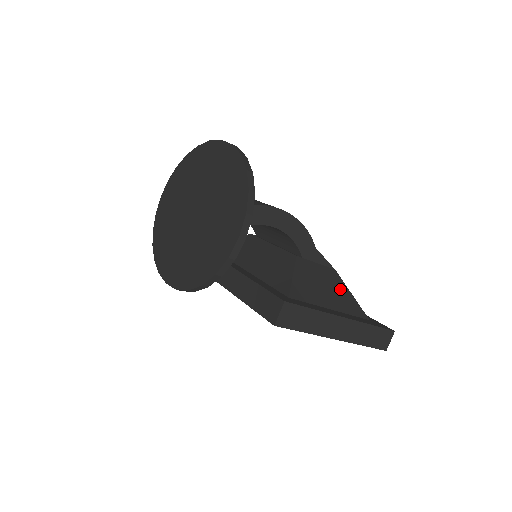
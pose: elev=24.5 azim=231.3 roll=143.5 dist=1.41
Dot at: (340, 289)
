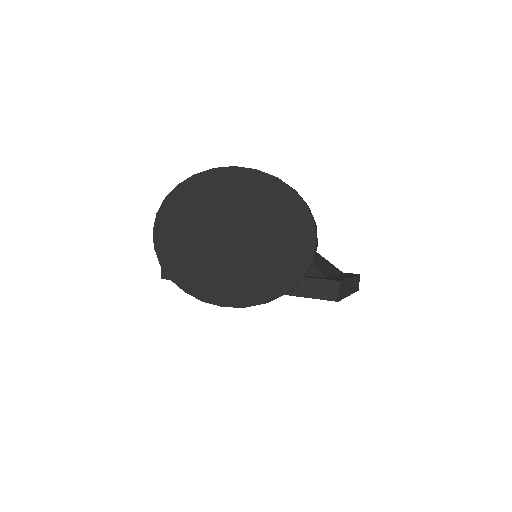
Dot at: (322, 259)
